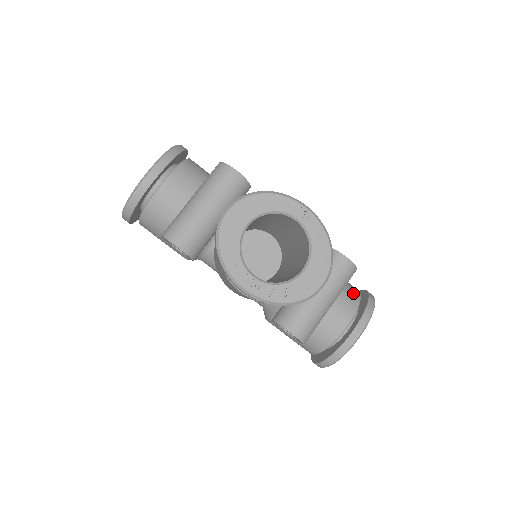
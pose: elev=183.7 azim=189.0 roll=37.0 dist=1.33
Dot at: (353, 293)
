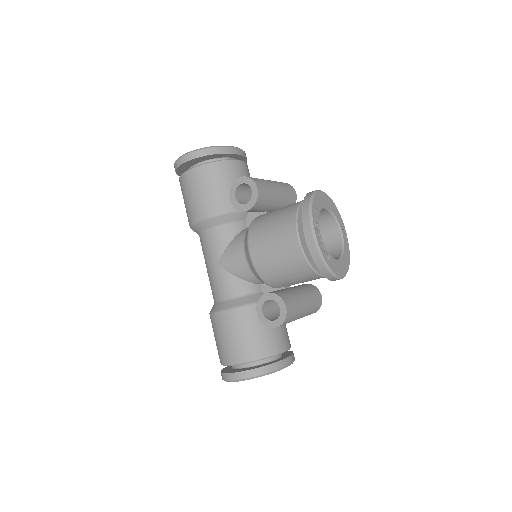
Dot at: occluded
